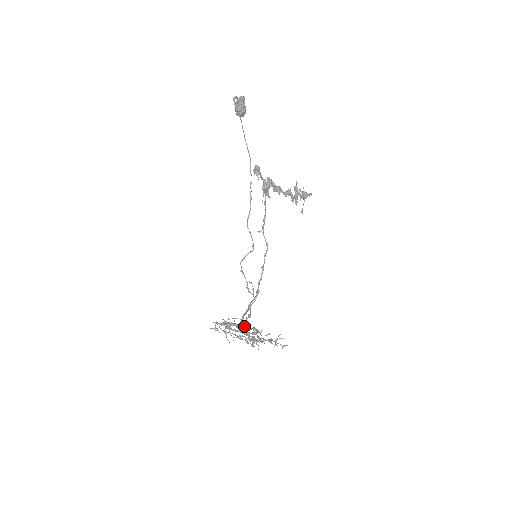
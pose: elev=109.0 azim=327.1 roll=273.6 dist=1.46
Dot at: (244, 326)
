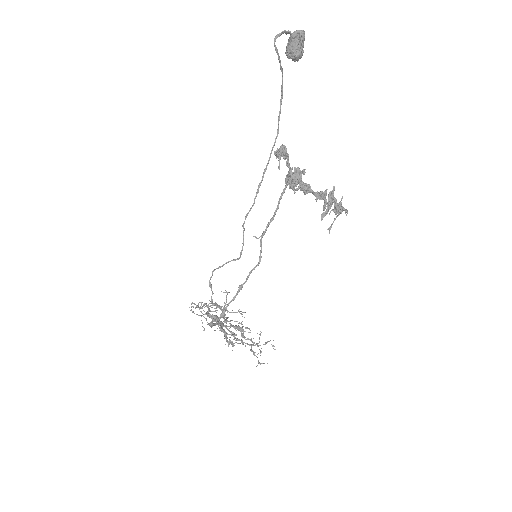
Dot at: (221, 324)
